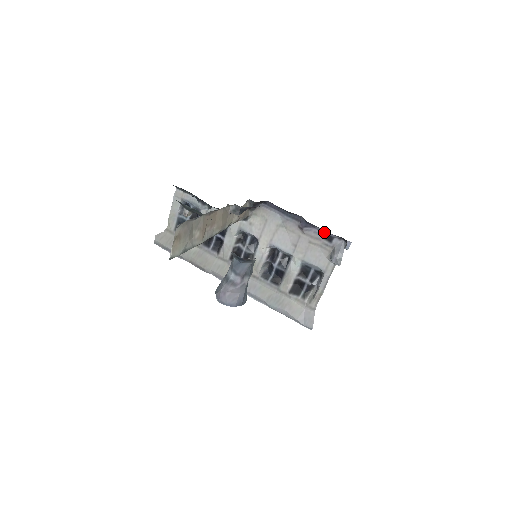
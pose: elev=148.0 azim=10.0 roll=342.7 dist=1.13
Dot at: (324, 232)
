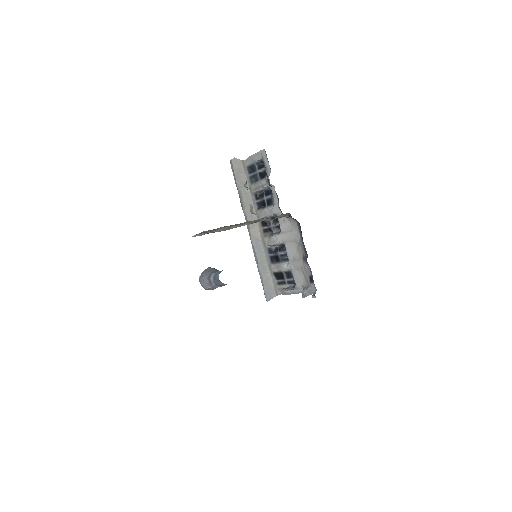
Dot at: occluded
